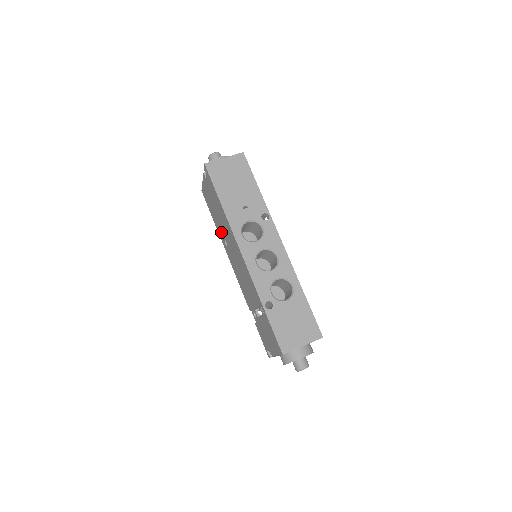
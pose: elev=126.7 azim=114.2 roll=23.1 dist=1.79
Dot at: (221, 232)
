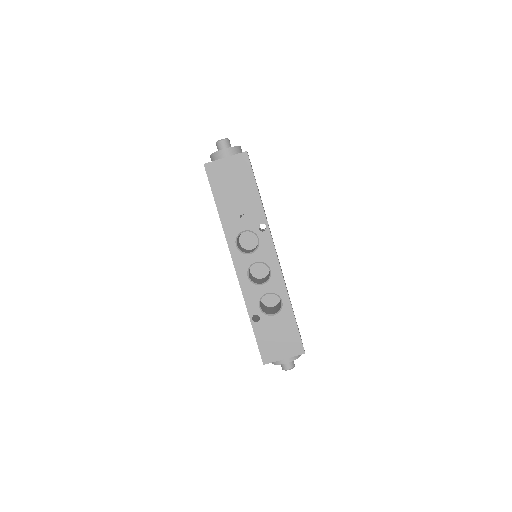
Dot at: occluded
